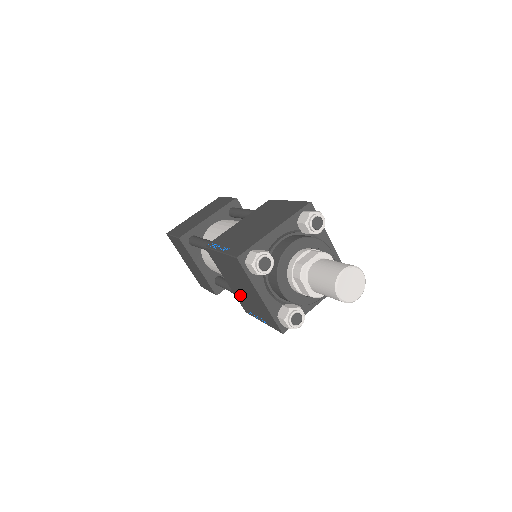
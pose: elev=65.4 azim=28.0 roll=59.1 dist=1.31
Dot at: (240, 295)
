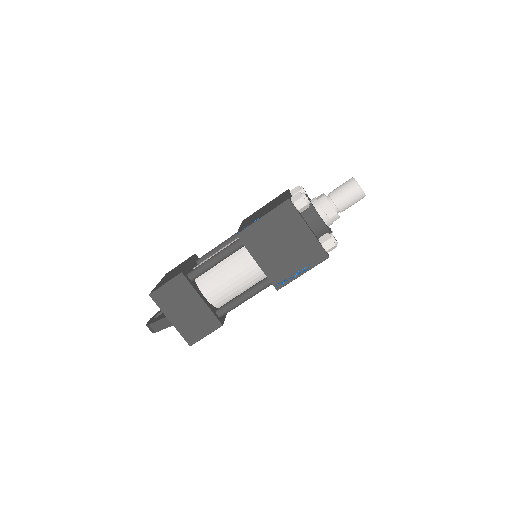
Dot at: (276, 263)
